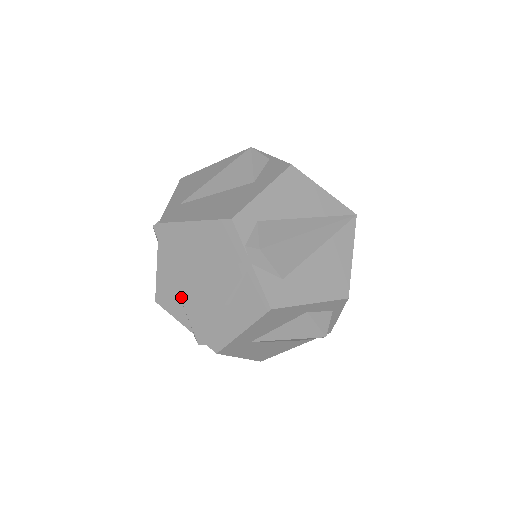
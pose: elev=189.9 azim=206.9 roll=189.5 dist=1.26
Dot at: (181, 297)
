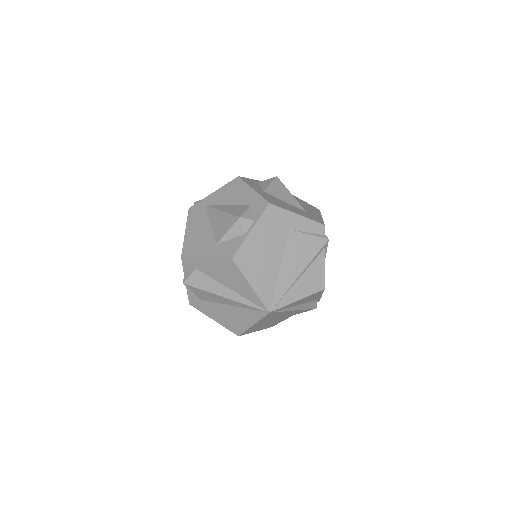
Dot at: occluded
